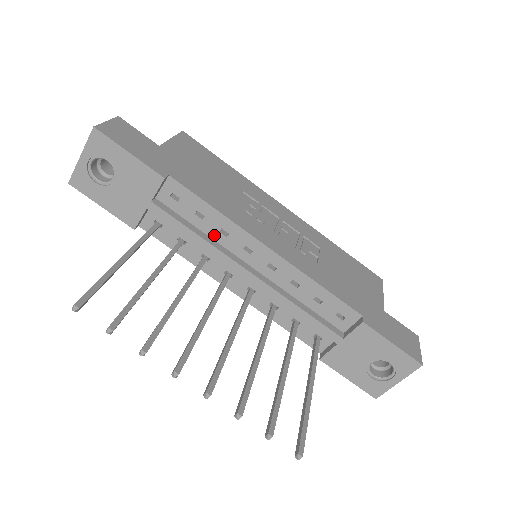
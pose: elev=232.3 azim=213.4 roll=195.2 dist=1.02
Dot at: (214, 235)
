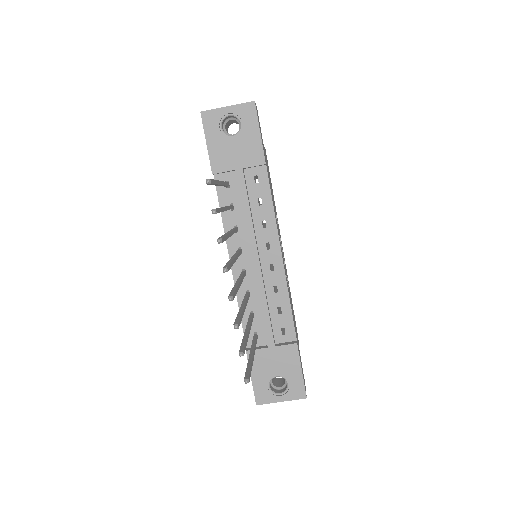
Dot at: (256, 220)
